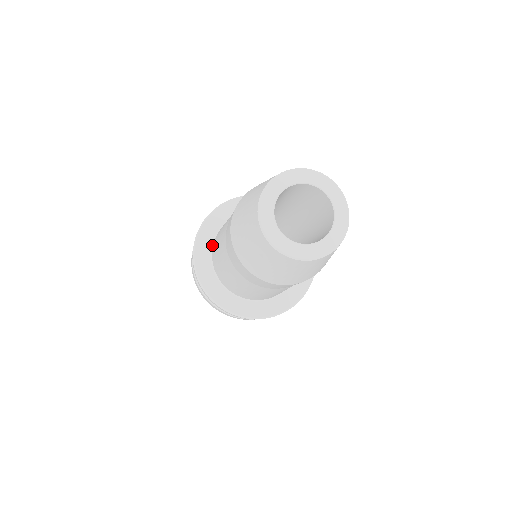
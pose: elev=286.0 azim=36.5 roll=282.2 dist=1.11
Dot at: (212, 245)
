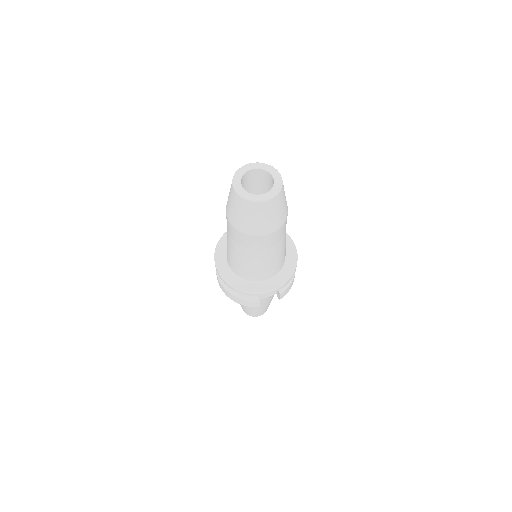
Dot at: occluded
